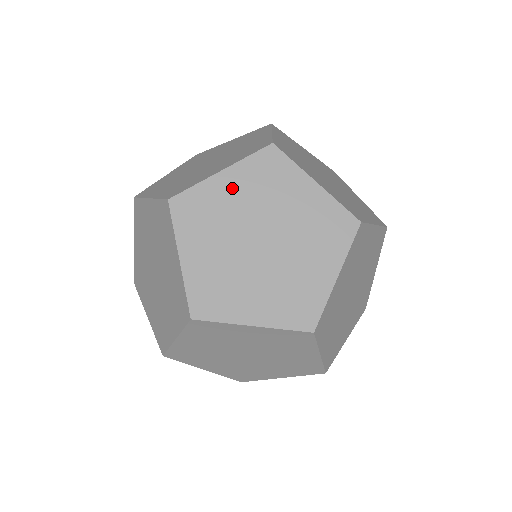
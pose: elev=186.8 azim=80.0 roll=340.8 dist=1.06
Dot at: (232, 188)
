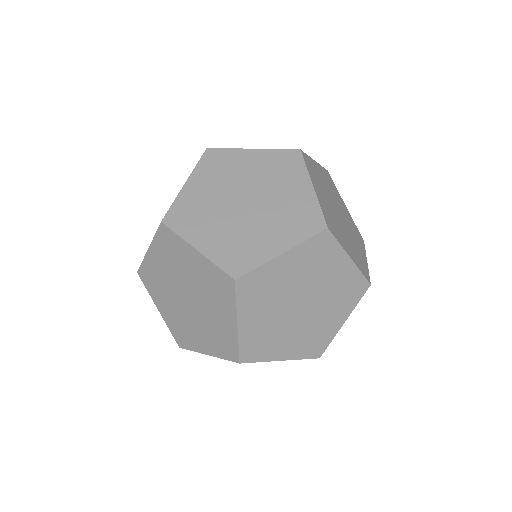
Dot at: (321, 174)
